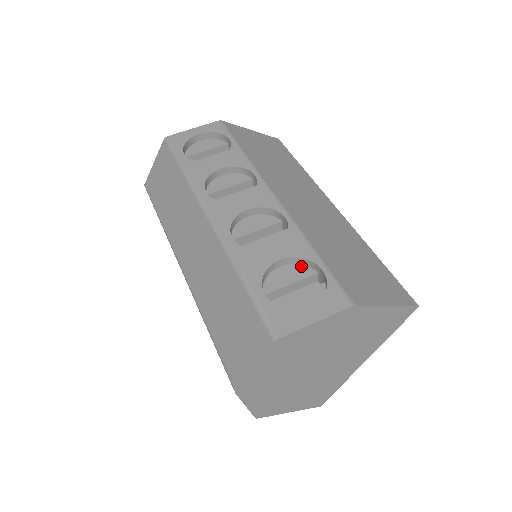
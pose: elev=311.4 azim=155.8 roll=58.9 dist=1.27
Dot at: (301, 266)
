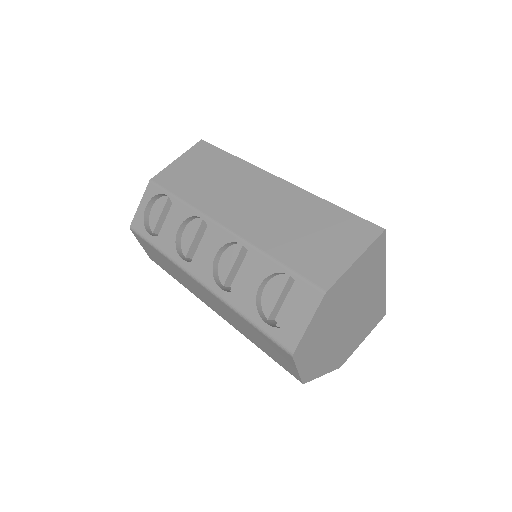
Dot at: (277, 277)
